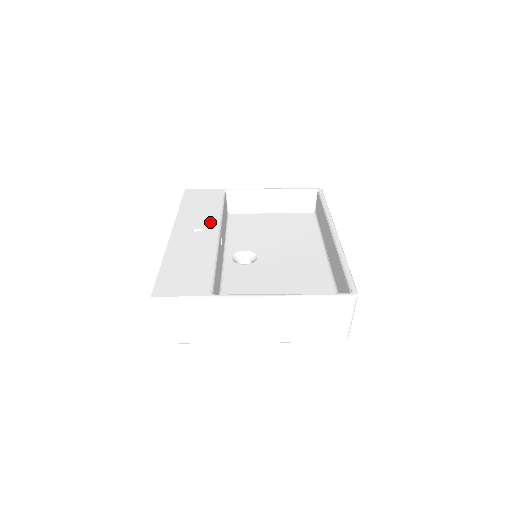
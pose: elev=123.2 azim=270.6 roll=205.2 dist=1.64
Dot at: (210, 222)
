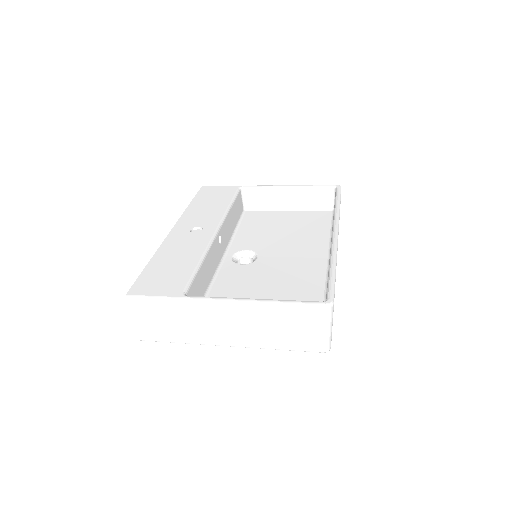
Dot at: (212, 220)
